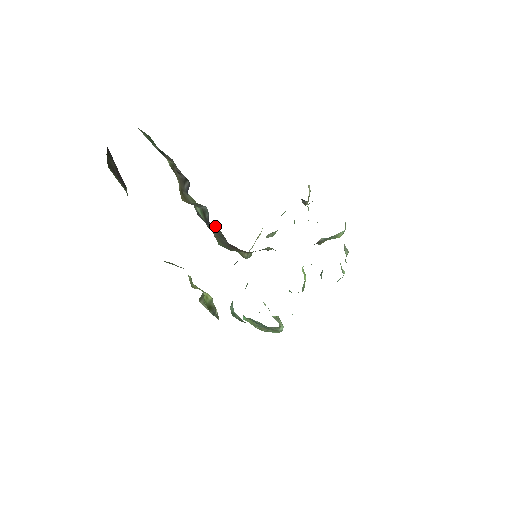
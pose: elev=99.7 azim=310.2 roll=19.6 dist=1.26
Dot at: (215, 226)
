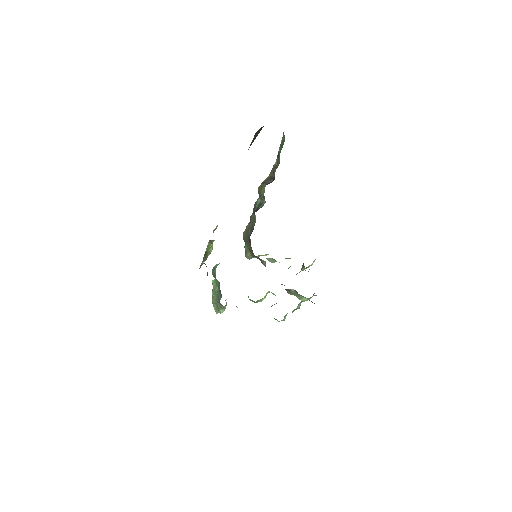
Dot at: (255, 219)
